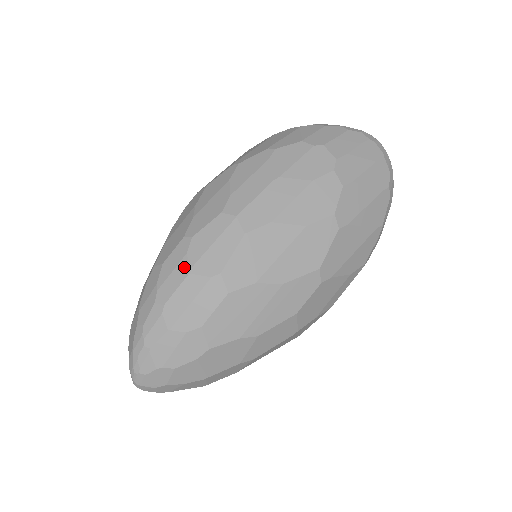
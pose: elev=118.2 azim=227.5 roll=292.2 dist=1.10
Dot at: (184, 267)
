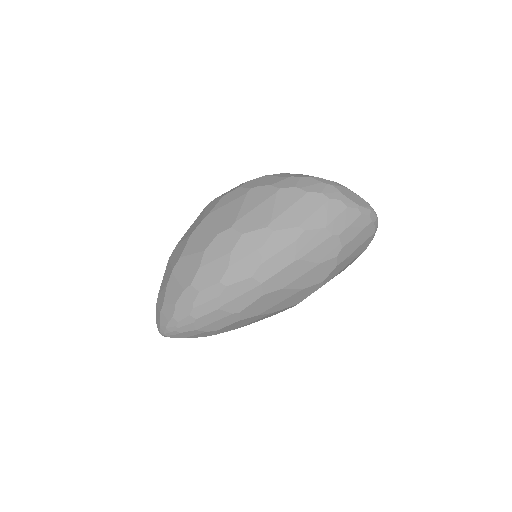
Dot at: (216, 304)
